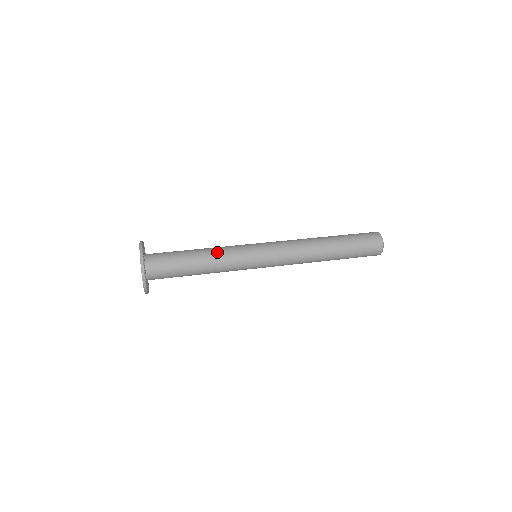
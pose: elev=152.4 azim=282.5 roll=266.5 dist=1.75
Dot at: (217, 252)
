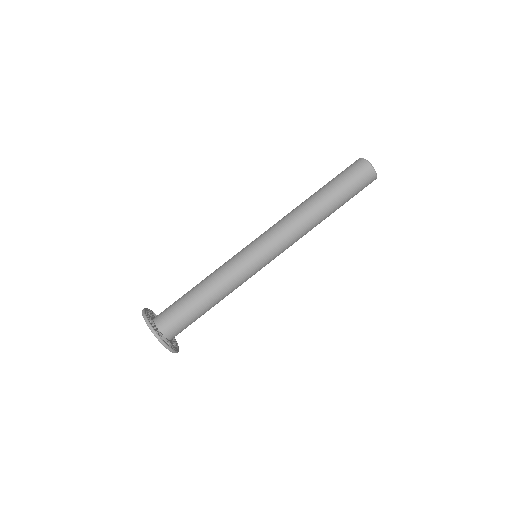
Dot at: (219, 280)
